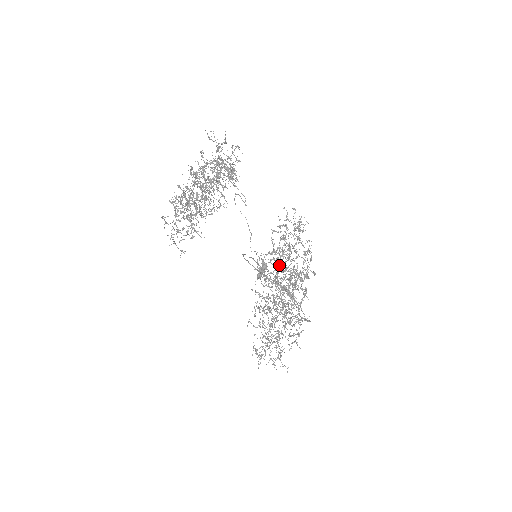
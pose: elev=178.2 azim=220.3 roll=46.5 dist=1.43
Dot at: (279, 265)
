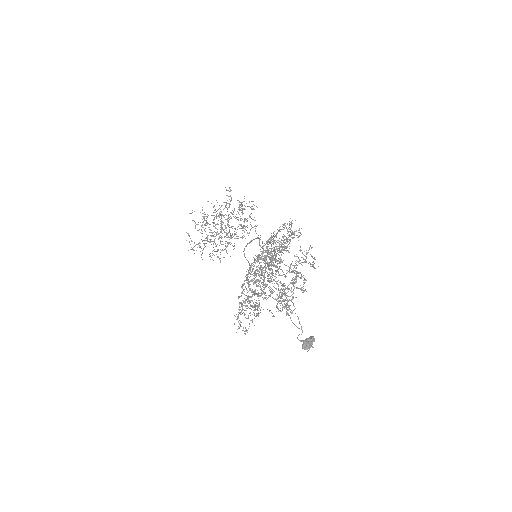
Dot at: occluded
